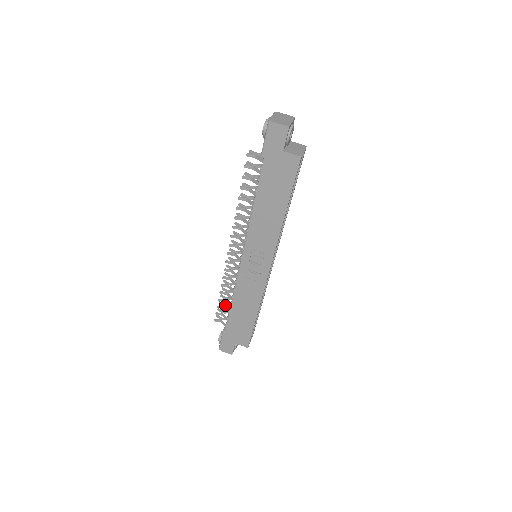
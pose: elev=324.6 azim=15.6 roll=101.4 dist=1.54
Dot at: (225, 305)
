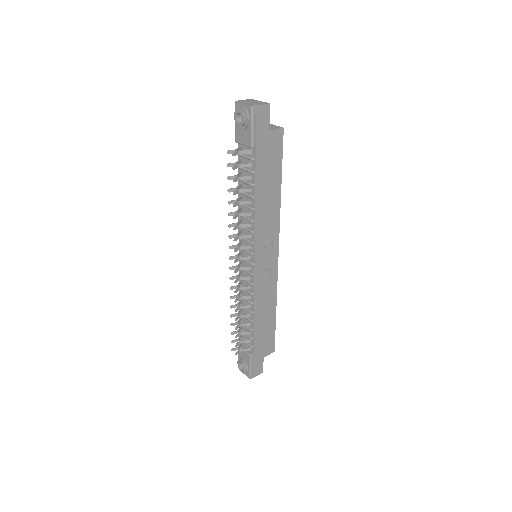
Dot at: (238, 331)
